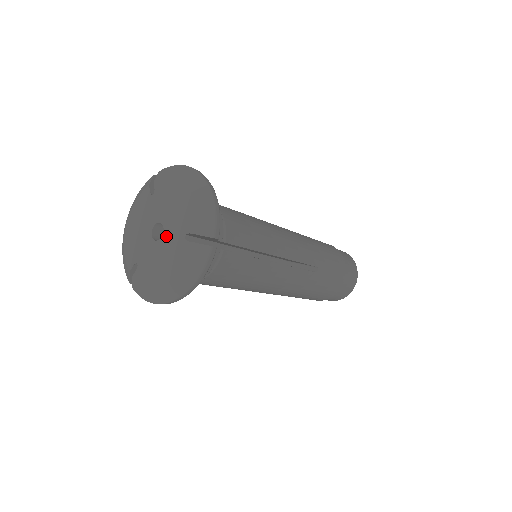
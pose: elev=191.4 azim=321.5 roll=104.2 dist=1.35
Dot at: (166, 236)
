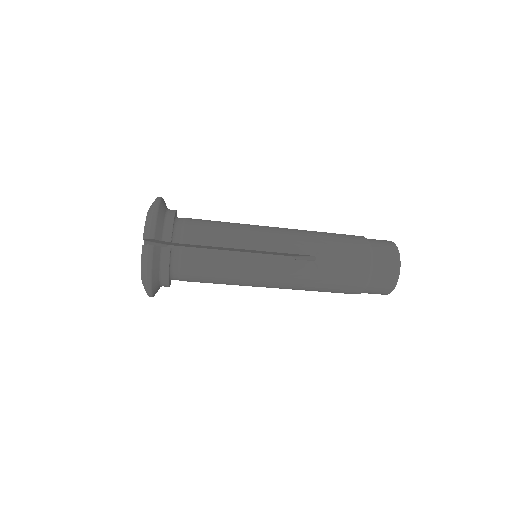
Dot at: occluded
